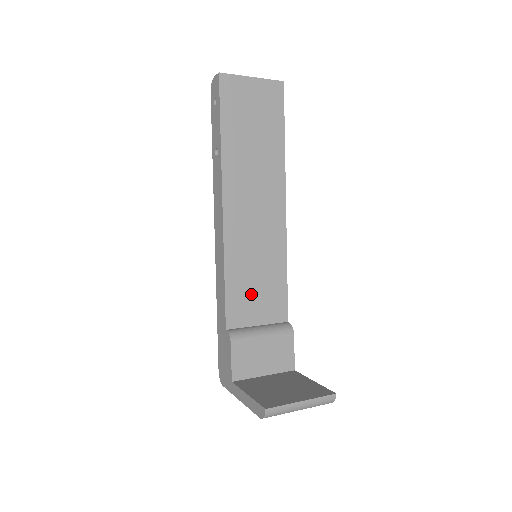
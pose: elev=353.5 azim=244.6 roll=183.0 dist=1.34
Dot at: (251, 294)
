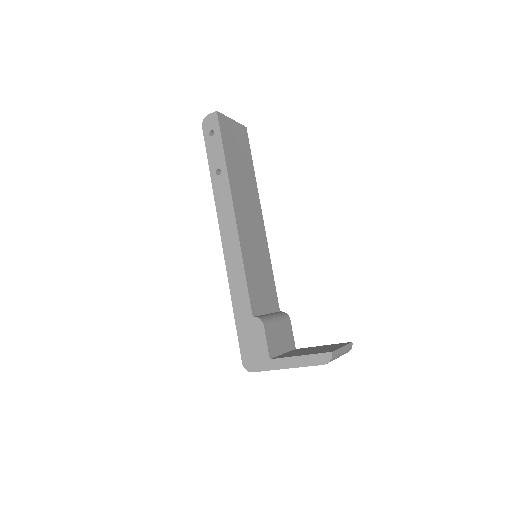
Dot at: (259, 287)
